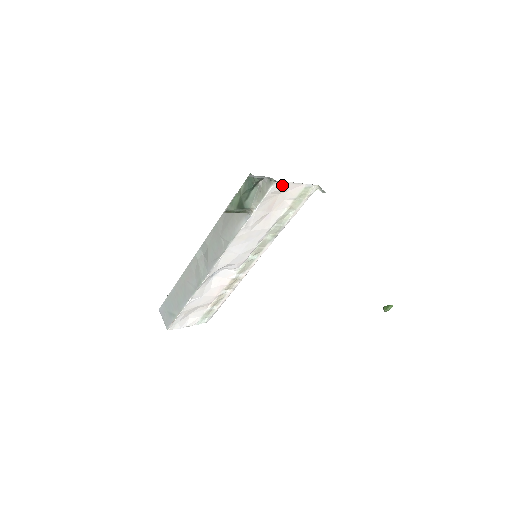
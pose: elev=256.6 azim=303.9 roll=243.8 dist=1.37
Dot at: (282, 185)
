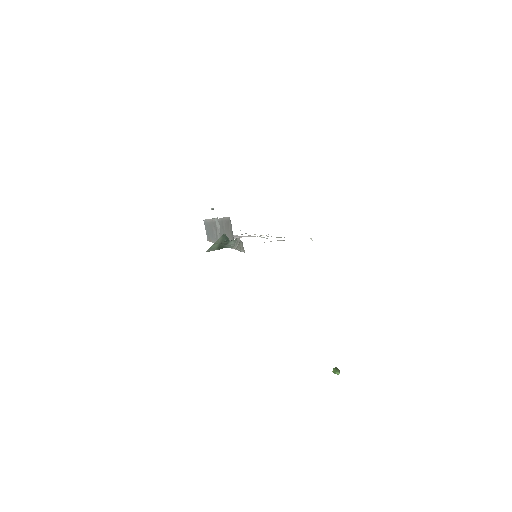
Dot at: occluded
